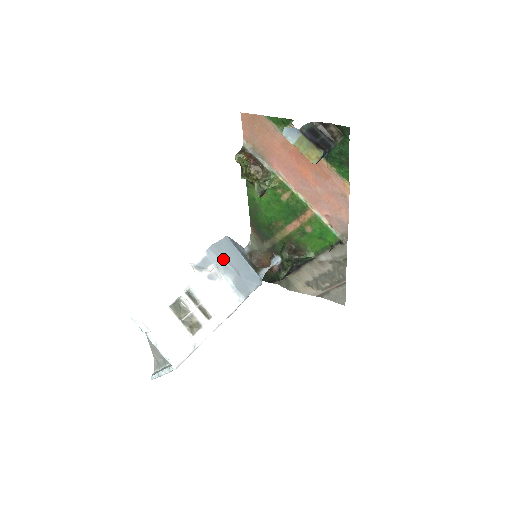
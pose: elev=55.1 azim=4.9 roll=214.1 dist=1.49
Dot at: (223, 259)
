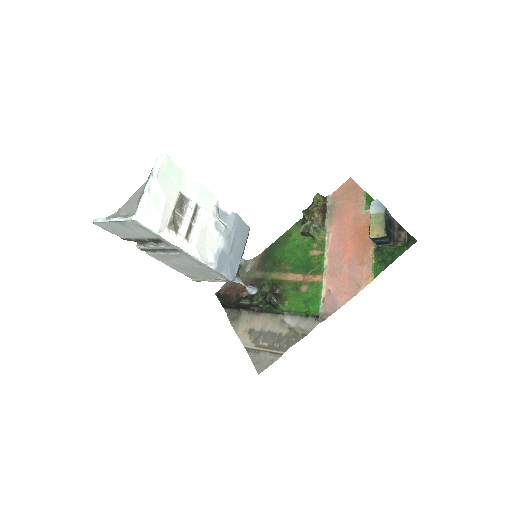
Dot at: (234, 231)
